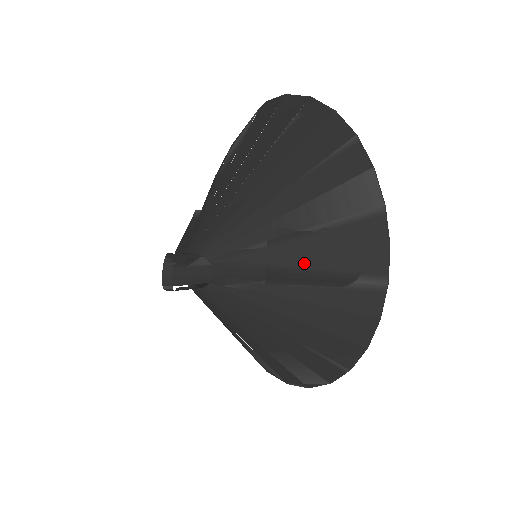
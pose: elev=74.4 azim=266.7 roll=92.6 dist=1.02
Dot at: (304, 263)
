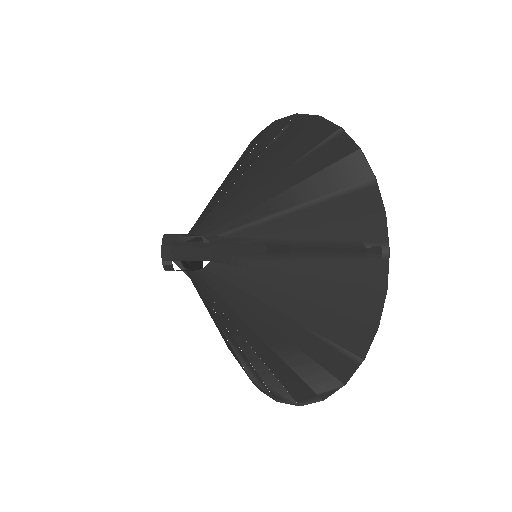
Dot at: (303, 235)
